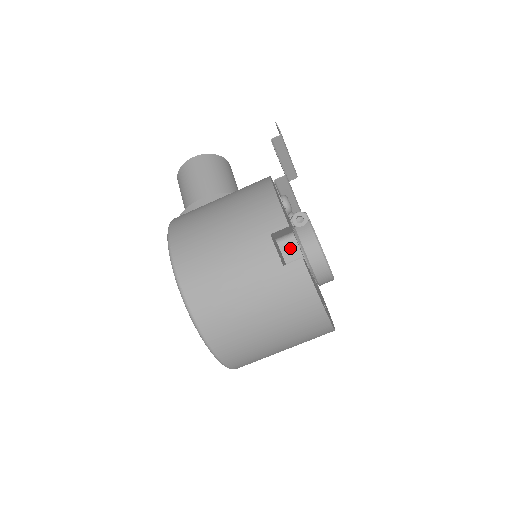
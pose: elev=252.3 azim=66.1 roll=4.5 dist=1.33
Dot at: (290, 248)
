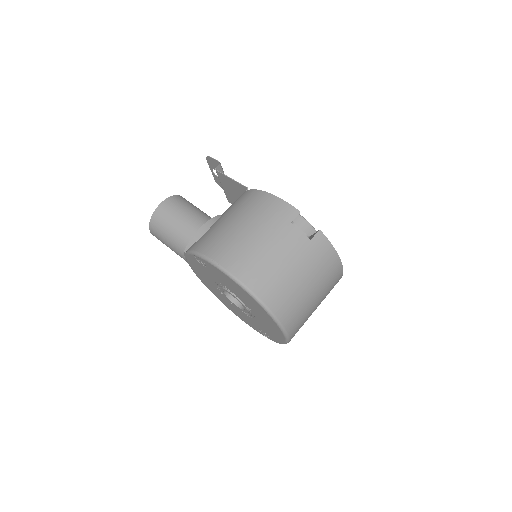
Dot at: occluded
